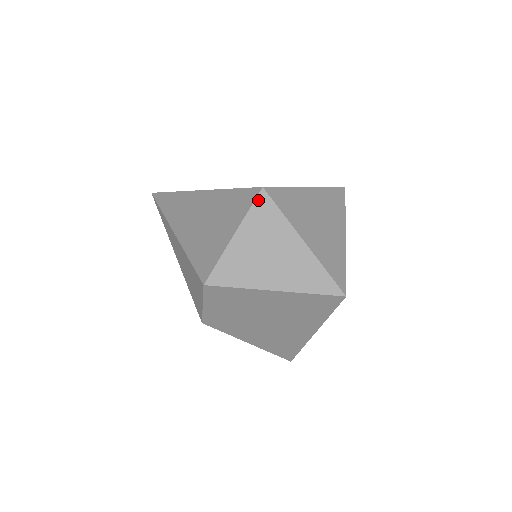
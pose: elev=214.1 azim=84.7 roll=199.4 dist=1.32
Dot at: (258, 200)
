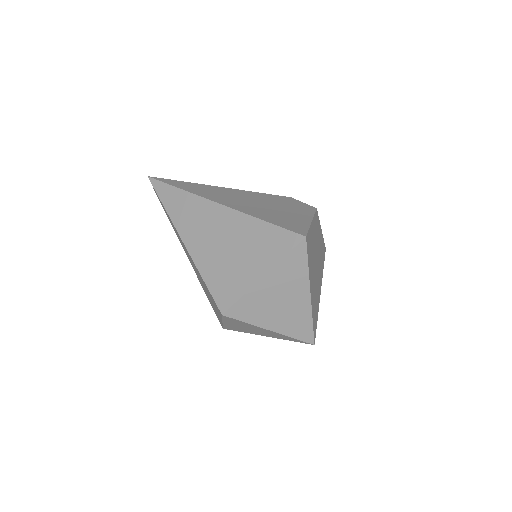
Dot at: (224, 318)
